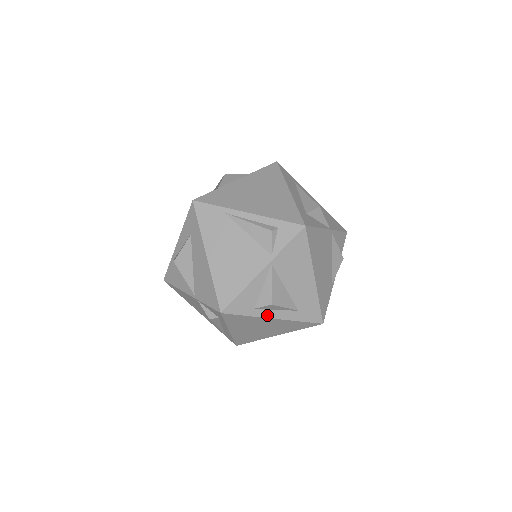
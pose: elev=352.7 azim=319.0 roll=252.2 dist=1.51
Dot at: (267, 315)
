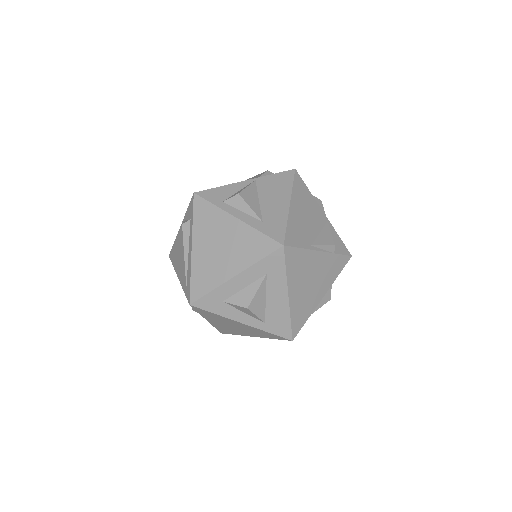
Dot at: (231, 212)
